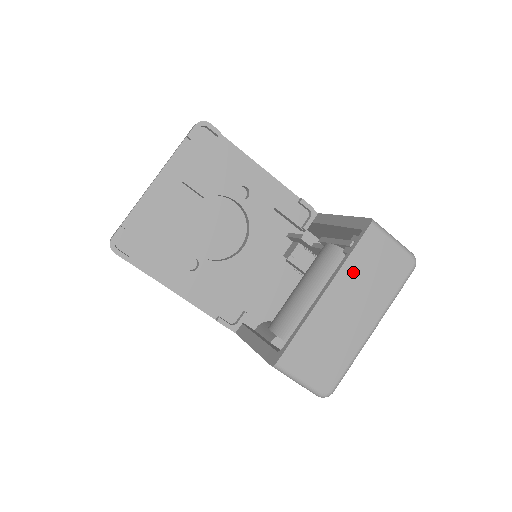
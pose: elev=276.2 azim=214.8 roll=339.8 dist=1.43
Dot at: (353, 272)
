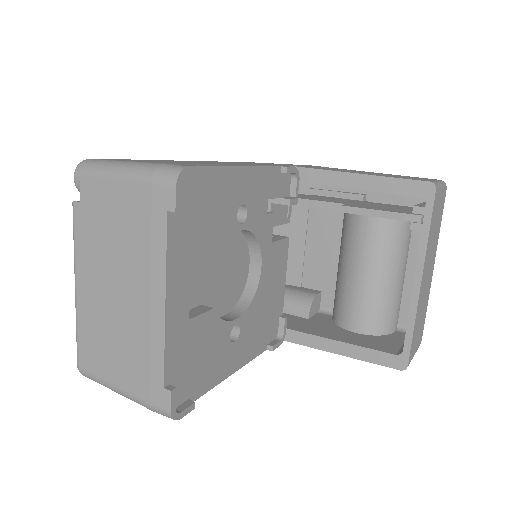
Dot at: (430, 244)
